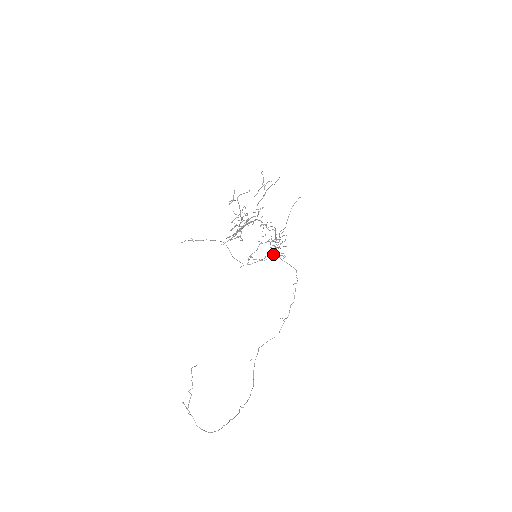
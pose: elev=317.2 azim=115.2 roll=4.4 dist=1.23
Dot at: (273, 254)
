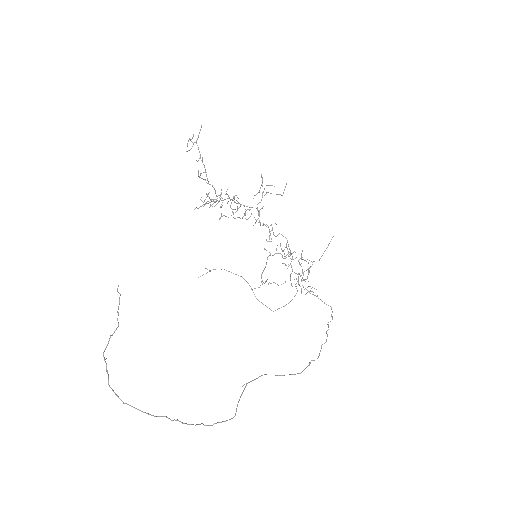
Dot at: occluded
